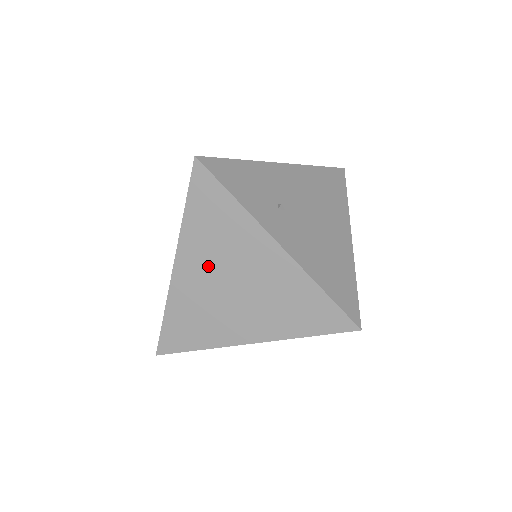
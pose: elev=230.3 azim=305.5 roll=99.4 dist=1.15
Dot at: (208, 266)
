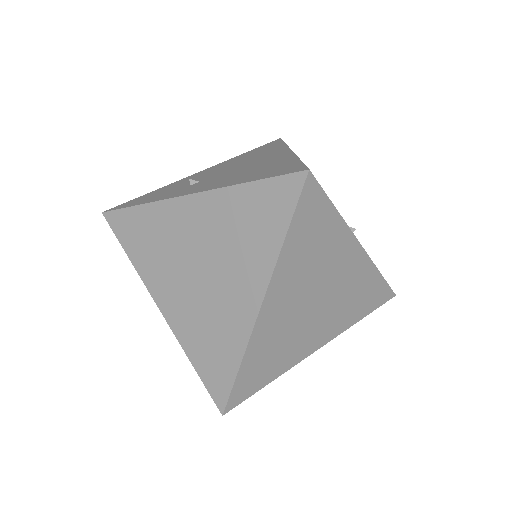
Dot at: (174, 278)
